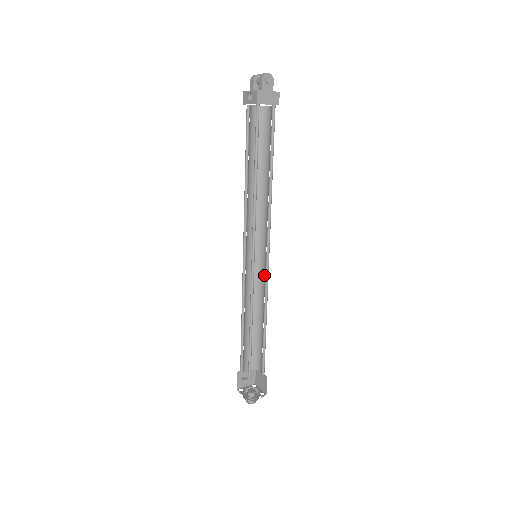
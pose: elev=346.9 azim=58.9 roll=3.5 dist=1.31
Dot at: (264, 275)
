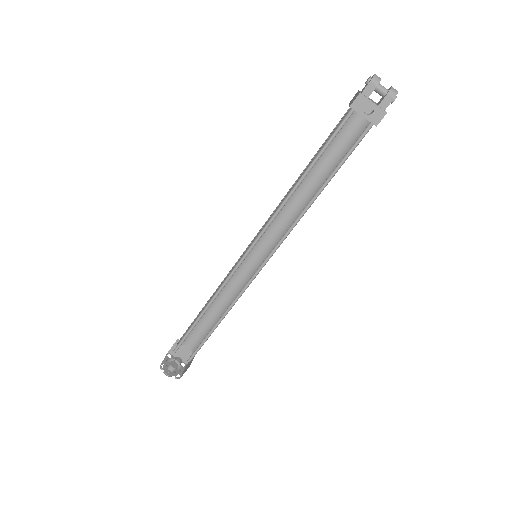
Dot at: (246, 269)
